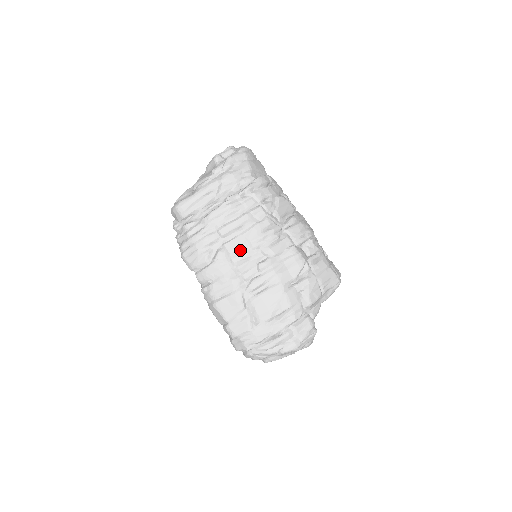
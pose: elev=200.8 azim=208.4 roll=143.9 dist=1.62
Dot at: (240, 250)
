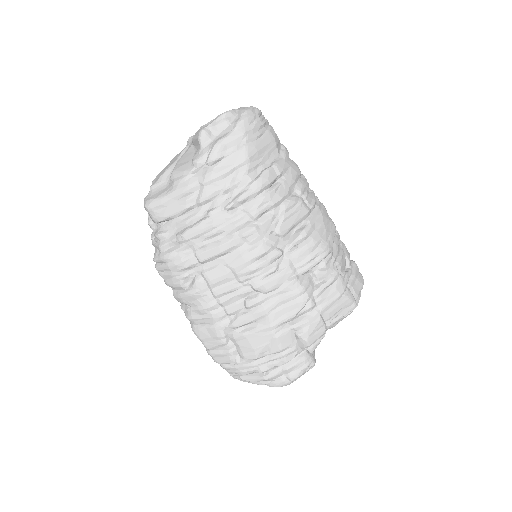
Dot at: (223, 282)
